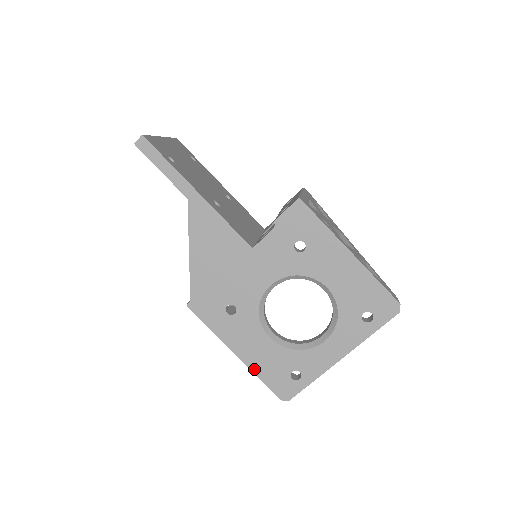
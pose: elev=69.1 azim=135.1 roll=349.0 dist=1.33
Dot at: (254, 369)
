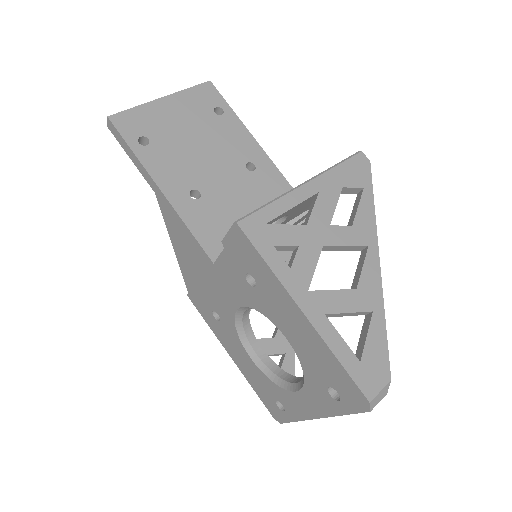
Dot at: (247, 378)
